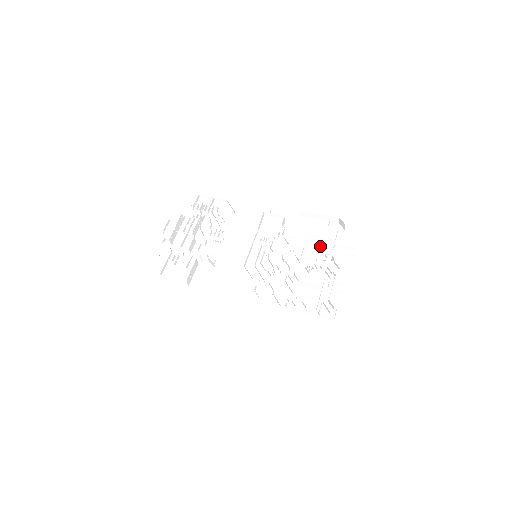
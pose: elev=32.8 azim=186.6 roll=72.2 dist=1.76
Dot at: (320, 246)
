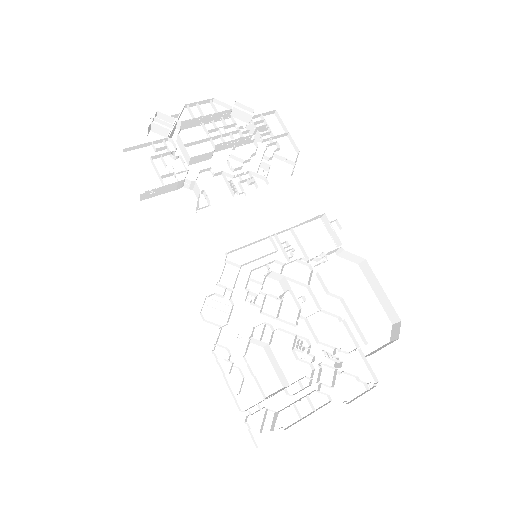
Dot at: (342, 329)
